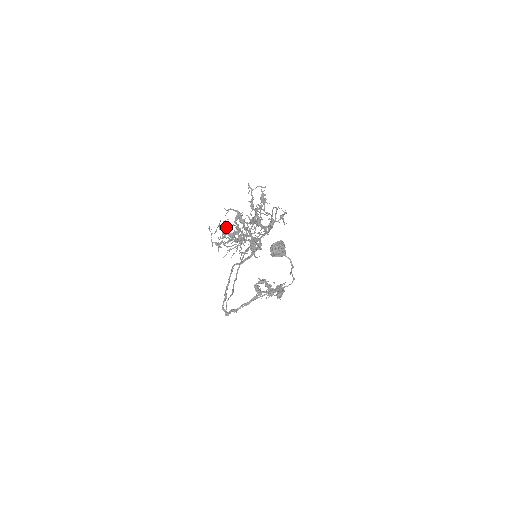
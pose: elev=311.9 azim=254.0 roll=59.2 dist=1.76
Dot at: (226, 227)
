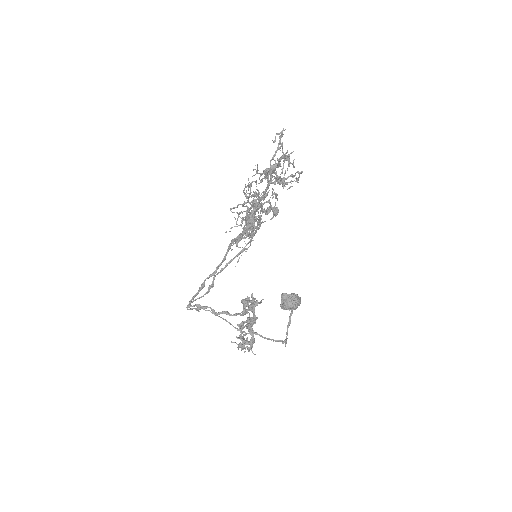
Dot at: occluded
